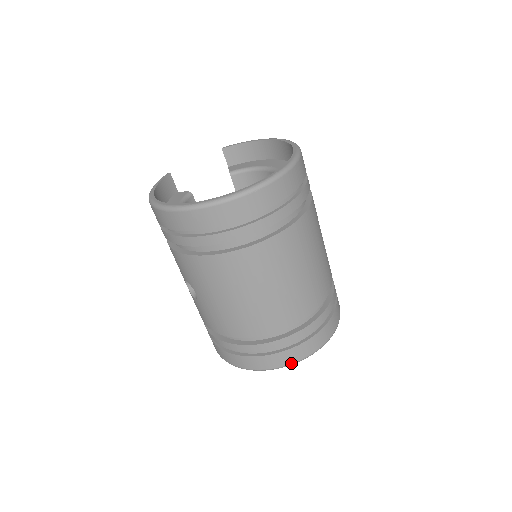
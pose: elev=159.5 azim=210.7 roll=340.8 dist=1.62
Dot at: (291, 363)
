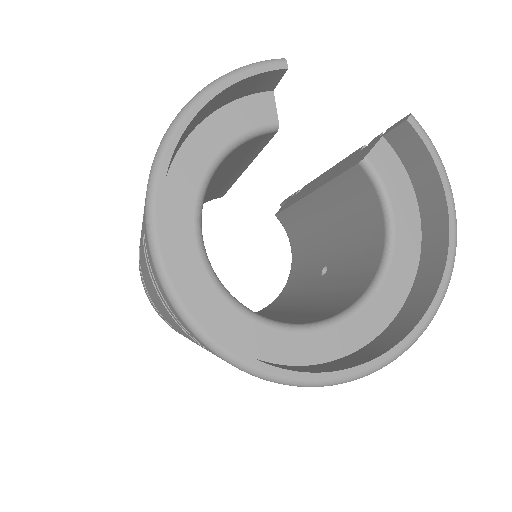
Dot at: occluded
